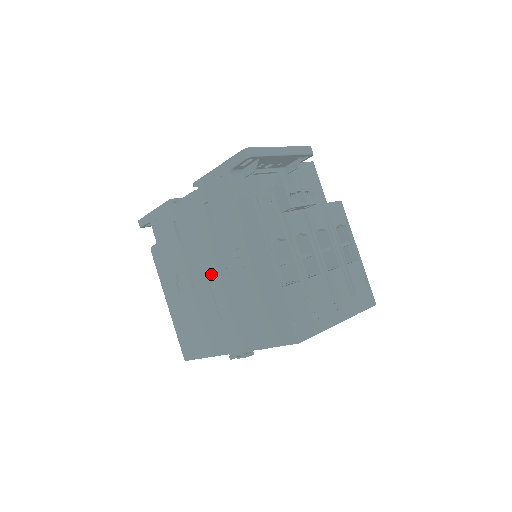
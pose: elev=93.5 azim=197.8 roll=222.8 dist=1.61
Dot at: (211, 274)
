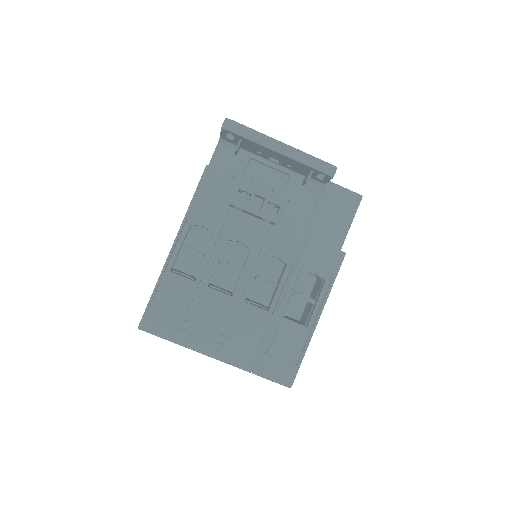
Dot at: occluded
